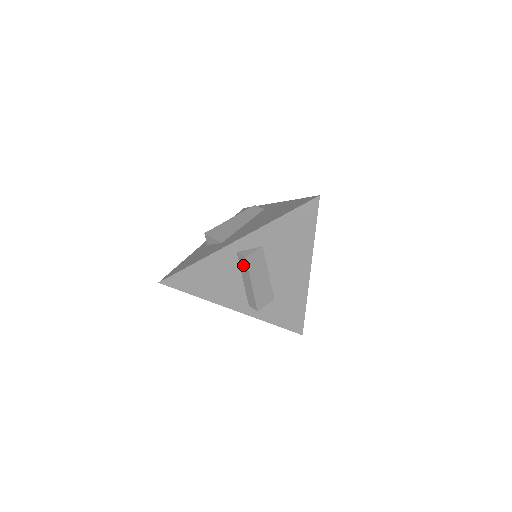
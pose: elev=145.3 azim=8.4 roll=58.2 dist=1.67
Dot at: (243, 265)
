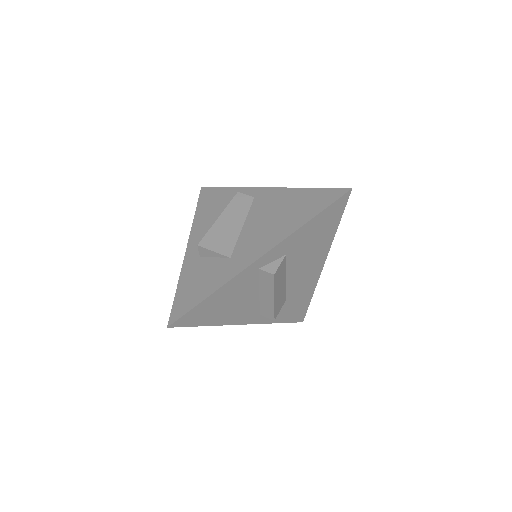
Dot at: (266, 281)
